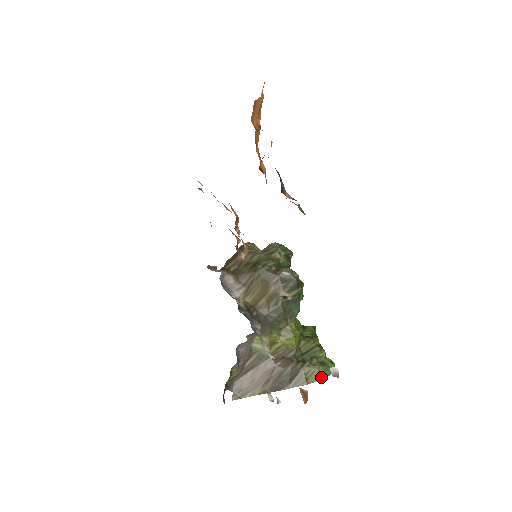
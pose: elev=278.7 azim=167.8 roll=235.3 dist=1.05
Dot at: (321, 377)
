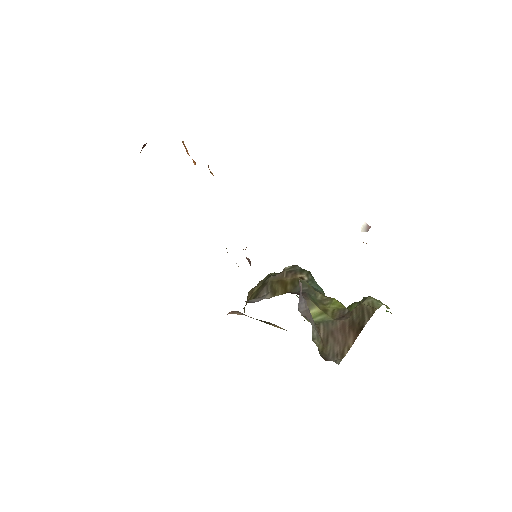
Dot at: (382, 303)
